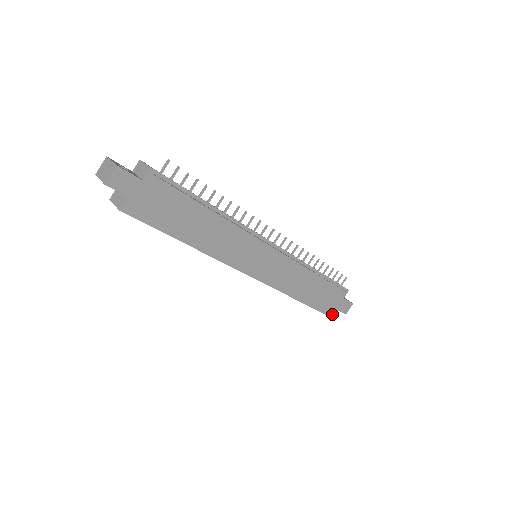
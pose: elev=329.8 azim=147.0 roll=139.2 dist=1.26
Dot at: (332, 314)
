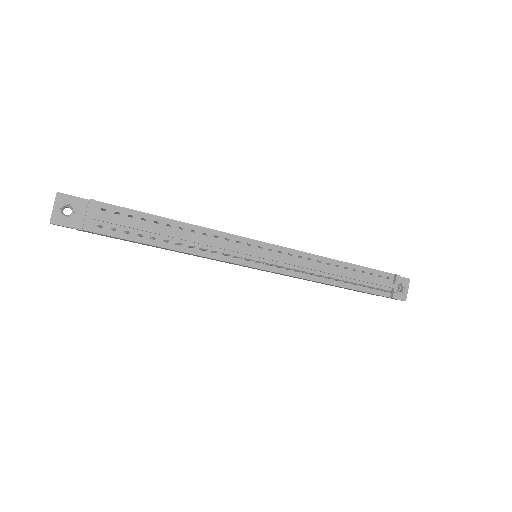
Dot at: occluded
